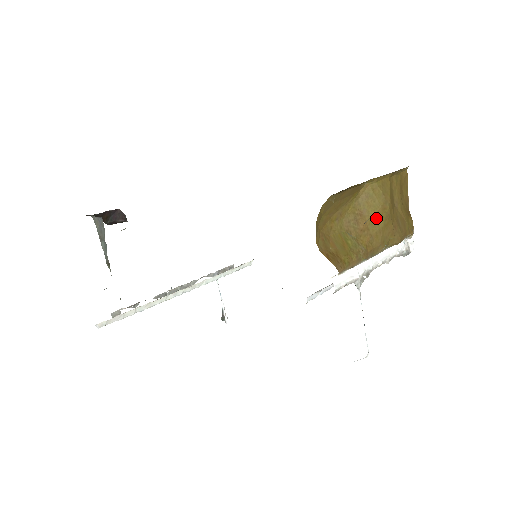
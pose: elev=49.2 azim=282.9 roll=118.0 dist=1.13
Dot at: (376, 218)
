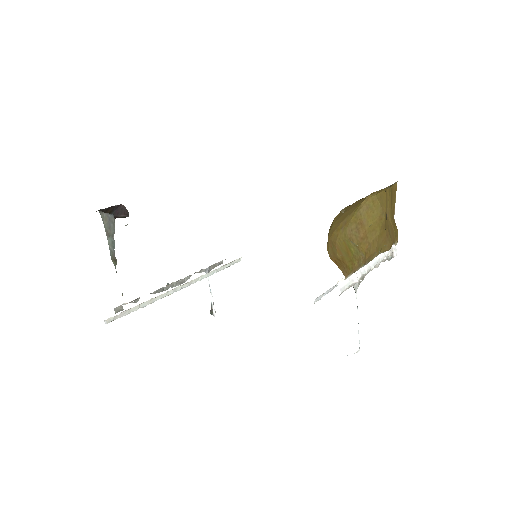
Dot at: (374, 227)
